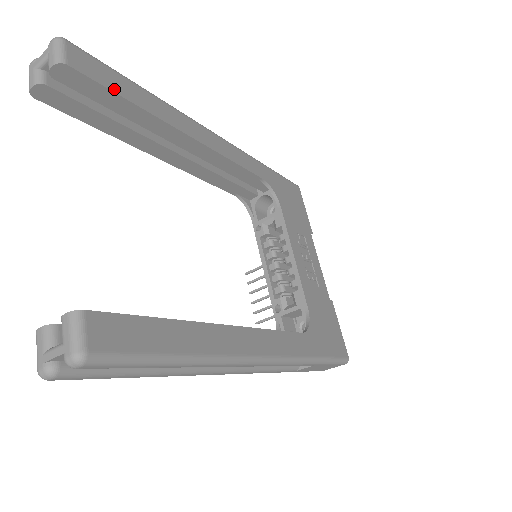
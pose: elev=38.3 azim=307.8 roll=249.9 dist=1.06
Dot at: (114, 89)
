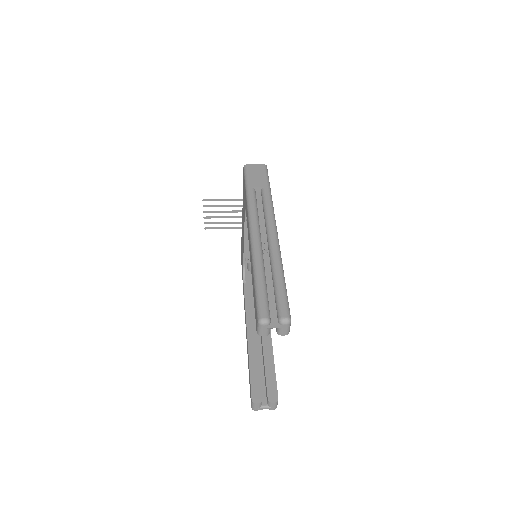
Dot at: occluded
